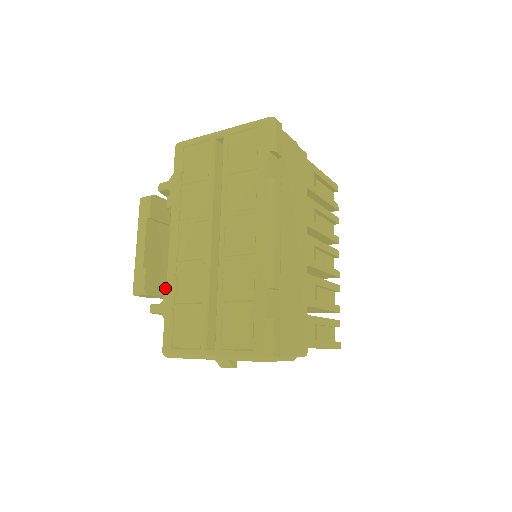
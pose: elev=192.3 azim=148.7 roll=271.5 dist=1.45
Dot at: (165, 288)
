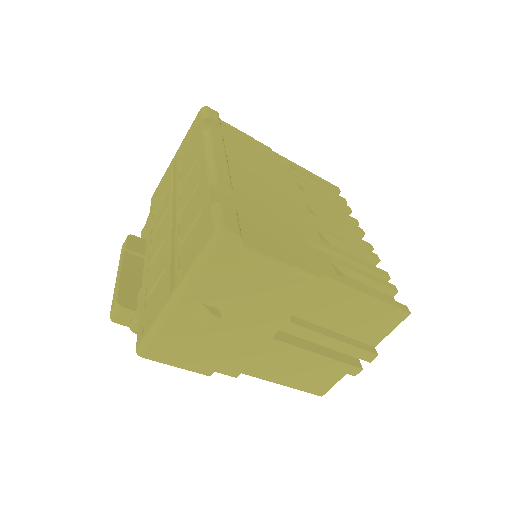
Dot at: (140, 293)
